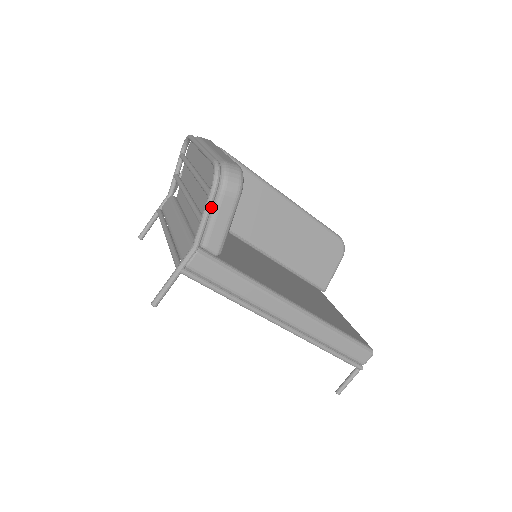
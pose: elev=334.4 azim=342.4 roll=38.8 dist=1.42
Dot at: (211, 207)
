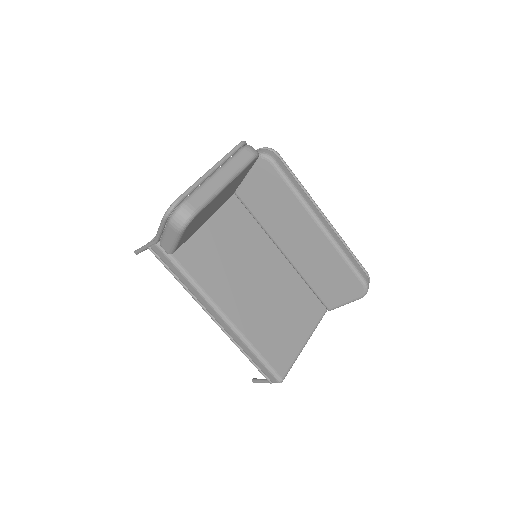
Dot at: (163, 227)
